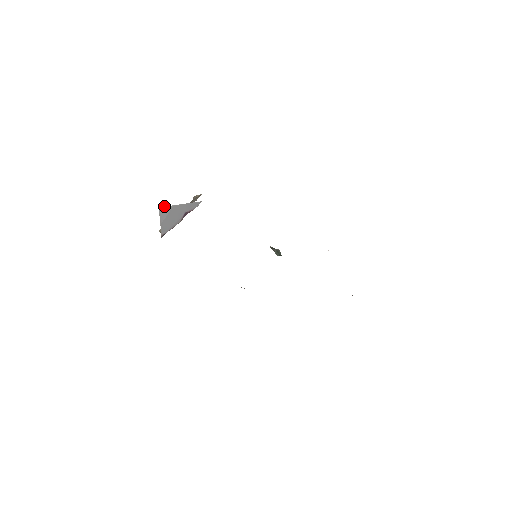
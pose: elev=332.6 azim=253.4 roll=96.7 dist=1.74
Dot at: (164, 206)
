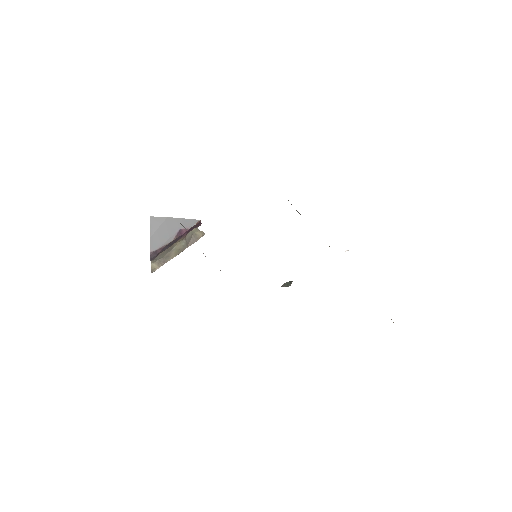
Dot at: occluded
